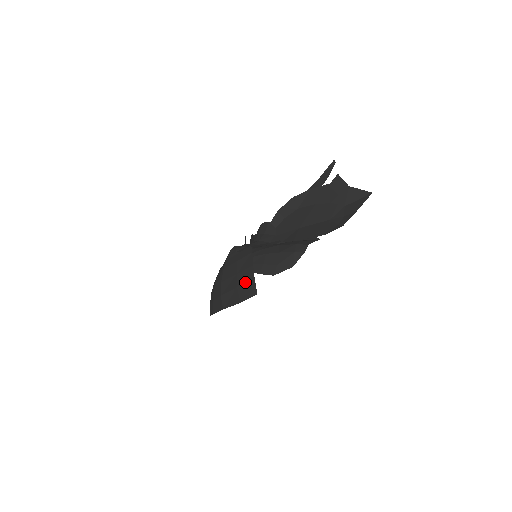
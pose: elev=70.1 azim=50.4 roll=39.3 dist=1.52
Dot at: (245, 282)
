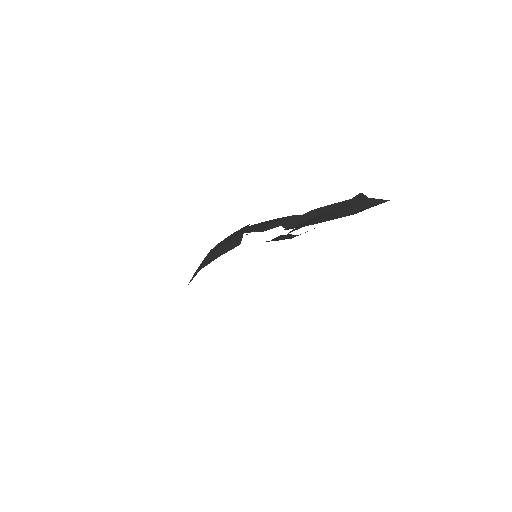
Dot at: (233, 238)
